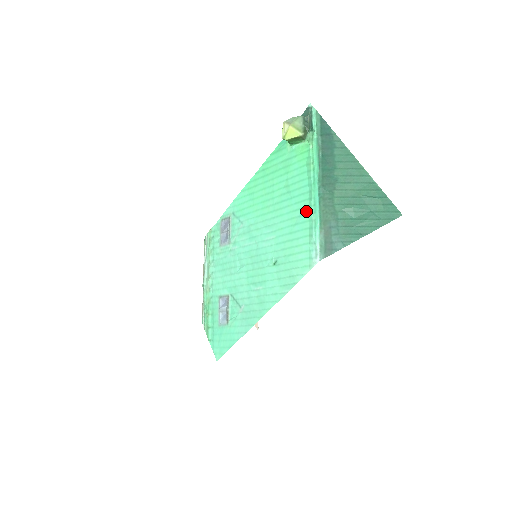
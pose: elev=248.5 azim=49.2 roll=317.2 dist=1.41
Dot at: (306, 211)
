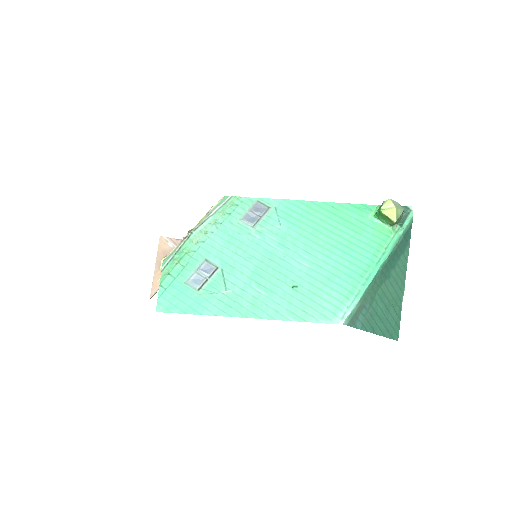
Dot at: (355, 276)
